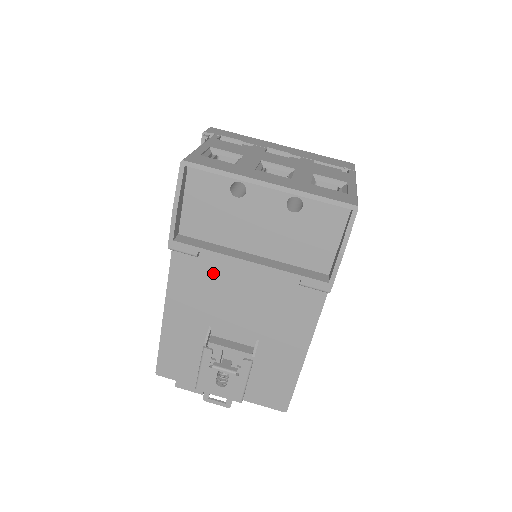
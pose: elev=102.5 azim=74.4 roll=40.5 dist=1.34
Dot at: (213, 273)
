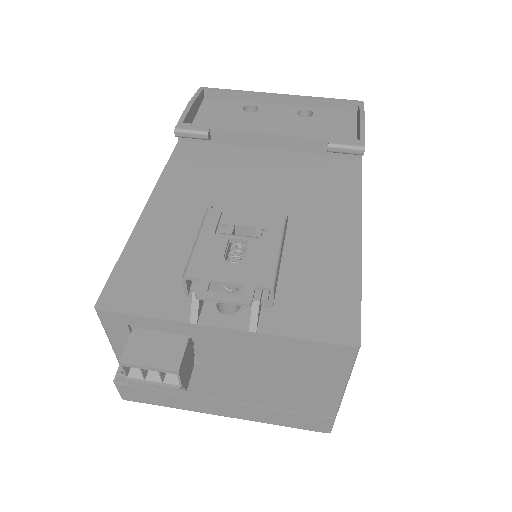
Dot at: (222, 164)
